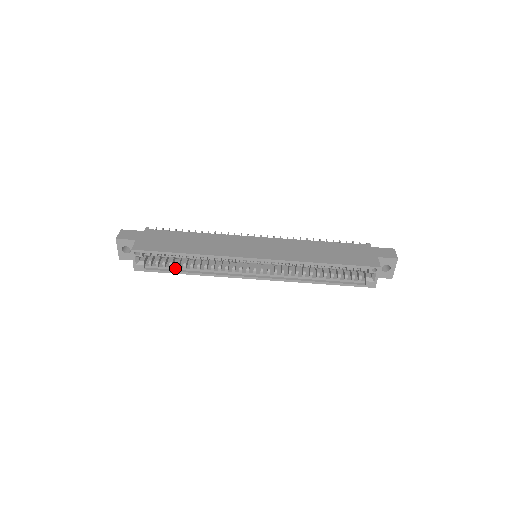
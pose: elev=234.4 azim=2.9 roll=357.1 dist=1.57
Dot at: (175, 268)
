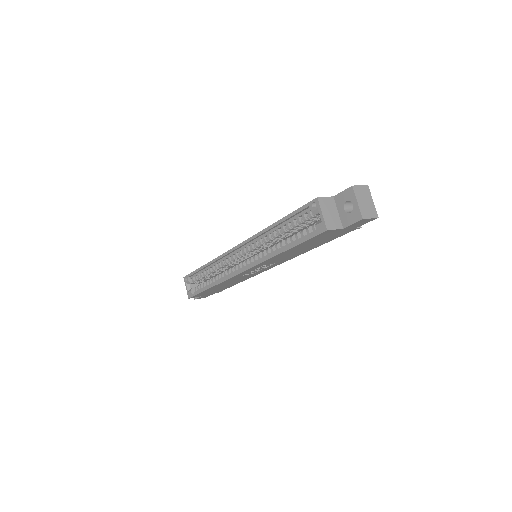
Dot at: (206, 286)
